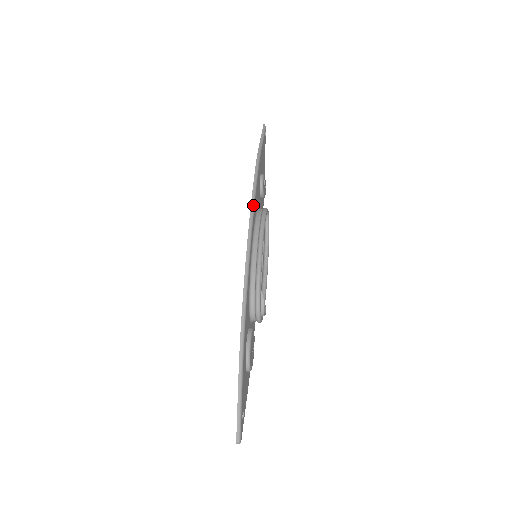
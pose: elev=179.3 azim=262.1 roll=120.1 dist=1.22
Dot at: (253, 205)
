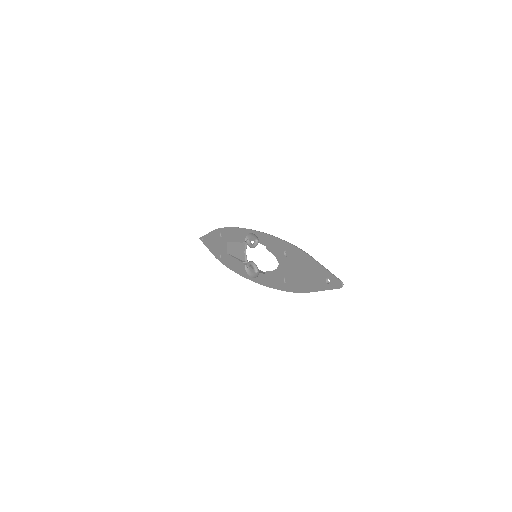
Dot at: (241, 228)
